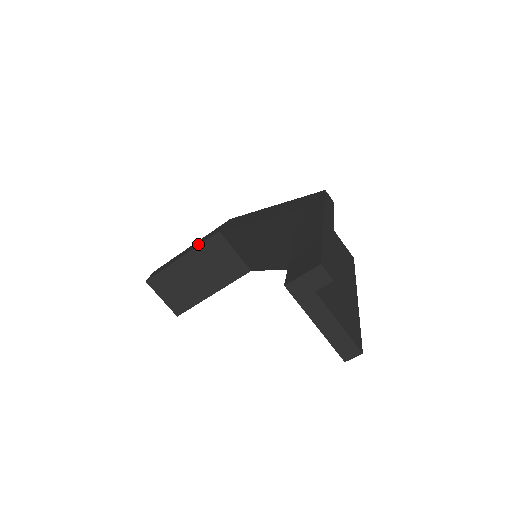
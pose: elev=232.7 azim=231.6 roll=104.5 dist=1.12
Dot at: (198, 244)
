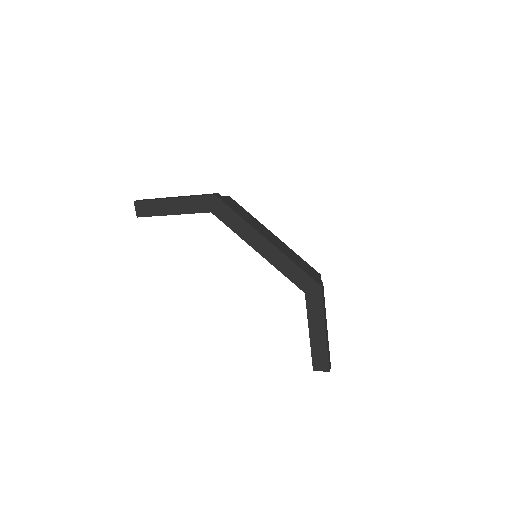
Dot at: (189, 211)
